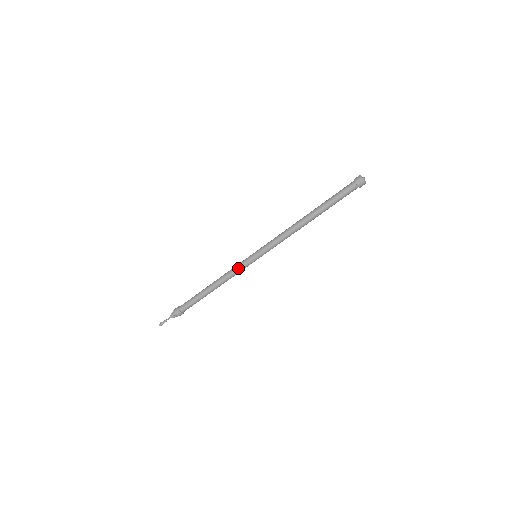
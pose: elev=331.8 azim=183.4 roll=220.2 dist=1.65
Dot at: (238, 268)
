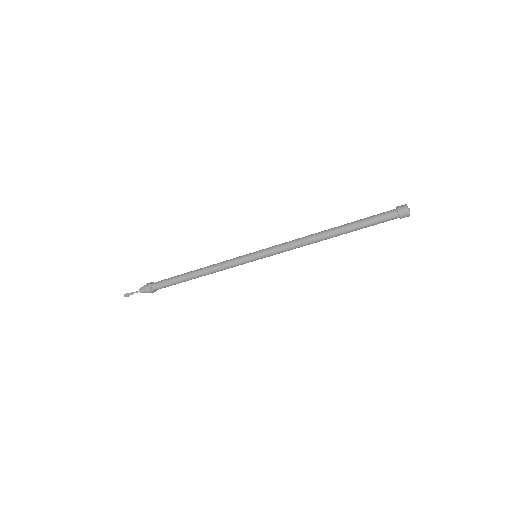
Dot at: (232, 264)
